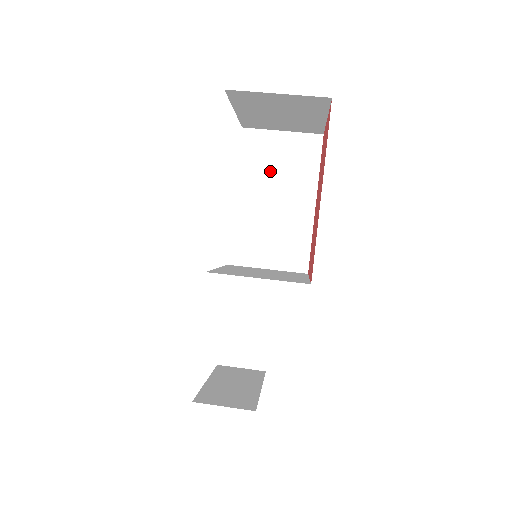
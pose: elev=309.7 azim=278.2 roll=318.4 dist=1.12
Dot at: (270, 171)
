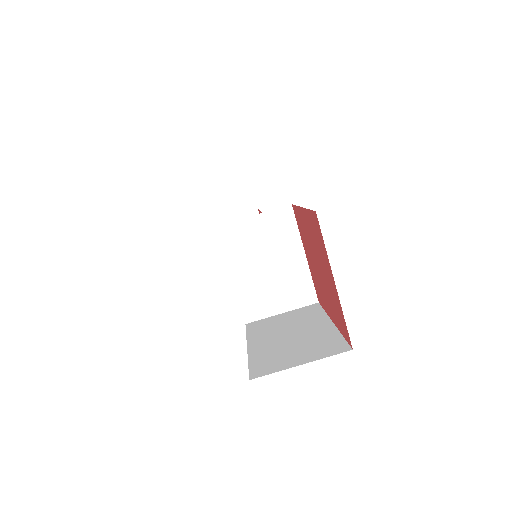
Dot at: occluded
